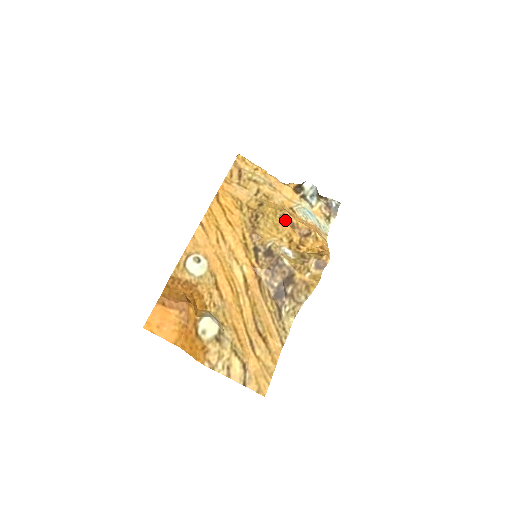
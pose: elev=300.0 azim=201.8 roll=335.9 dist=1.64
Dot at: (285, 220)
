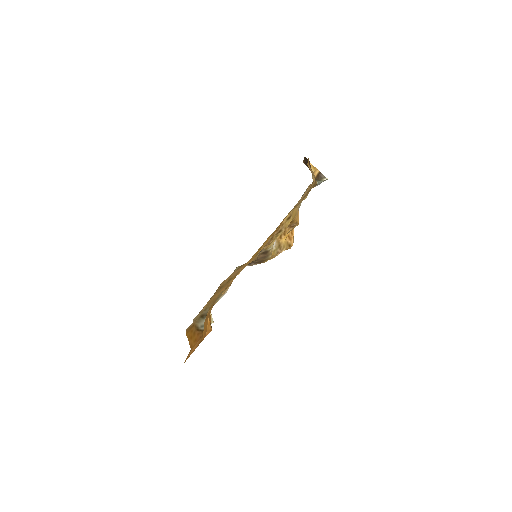
Dot at: occluded
